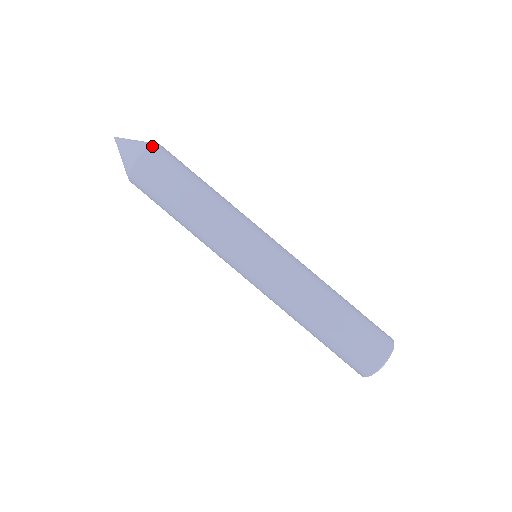
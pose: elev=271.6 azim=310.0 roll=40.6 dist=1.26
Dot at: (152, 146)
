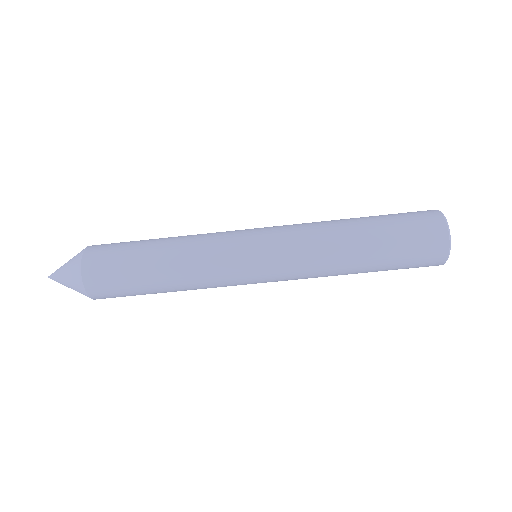
Dot at: (84, 286)
